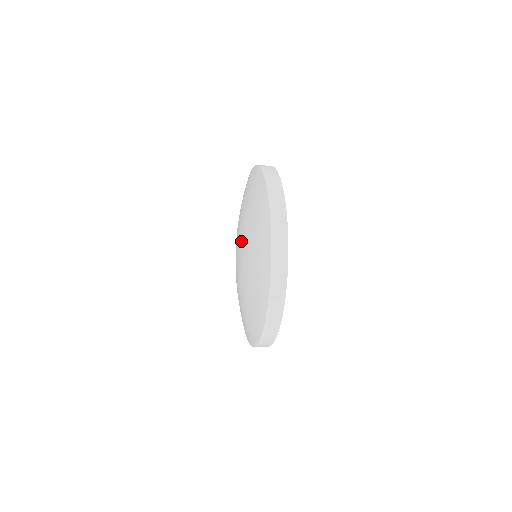
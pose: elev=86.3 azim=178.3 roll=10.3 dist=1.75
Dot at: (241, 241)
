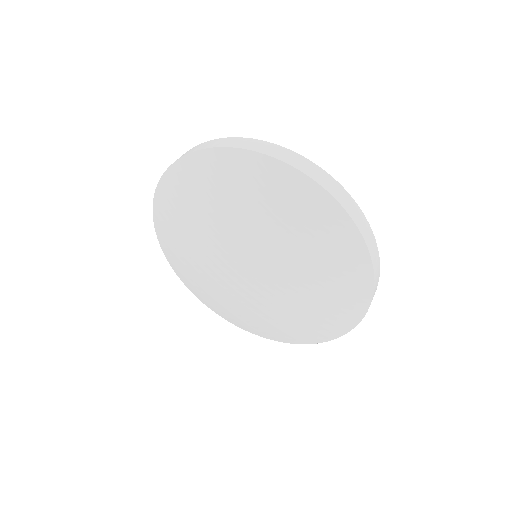
Dot at: (270, 275)
